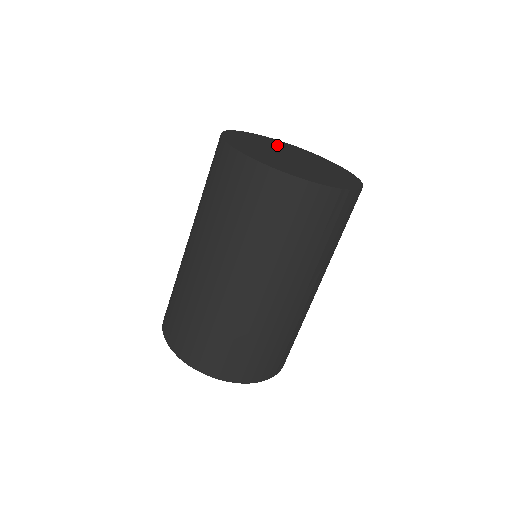
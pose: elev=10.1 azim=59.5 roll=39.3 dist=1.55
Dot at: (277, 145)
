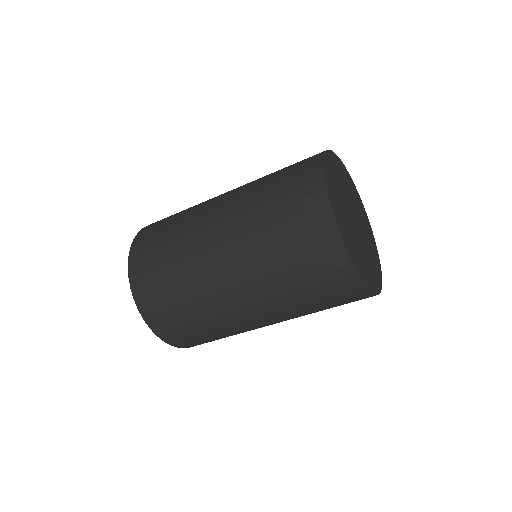
Dot at: (353, 194)
